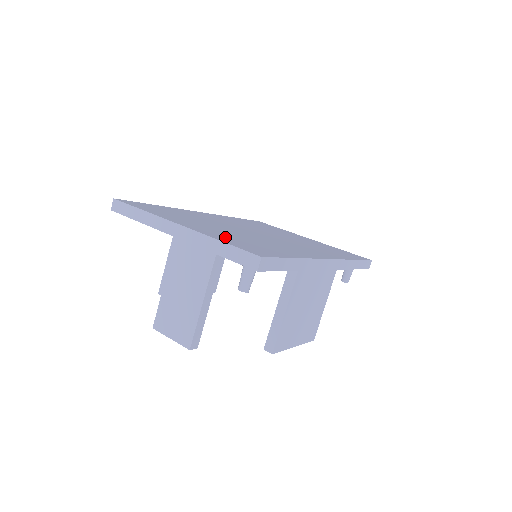
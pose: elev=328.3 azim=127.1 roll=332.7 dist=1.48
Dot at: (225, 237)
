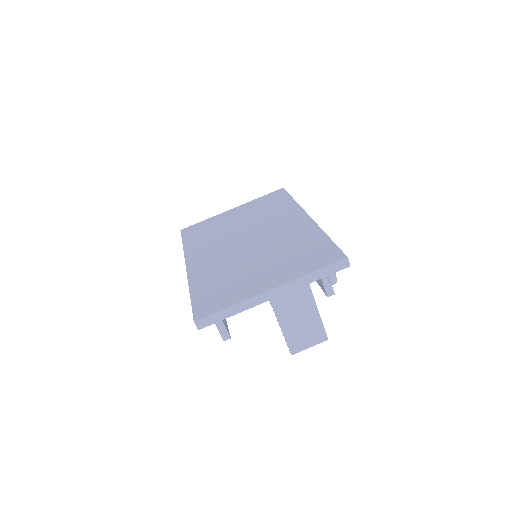
Dot at: (295, 267)
